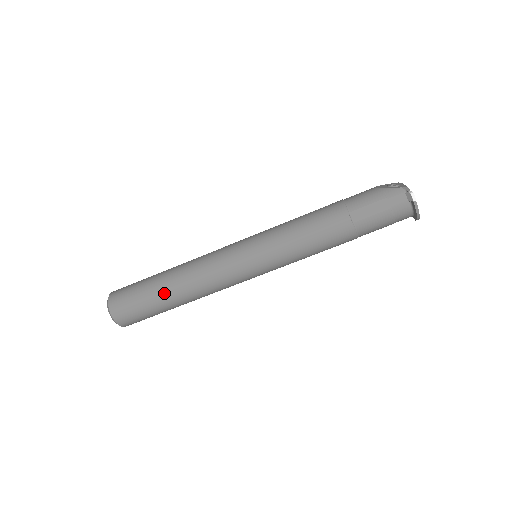
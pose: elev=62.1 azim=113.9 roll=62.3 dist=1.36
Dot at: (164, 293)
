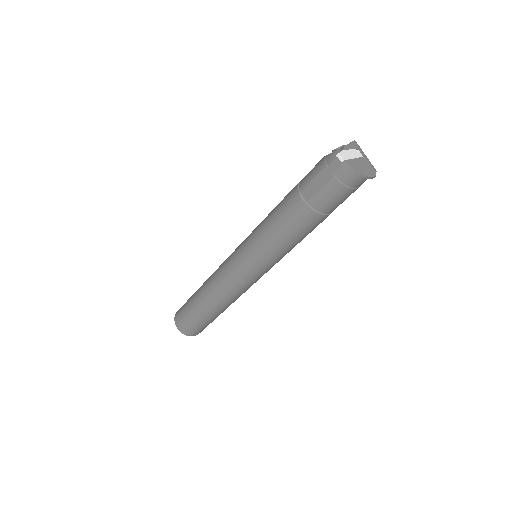
Dot at: (199, 304)
